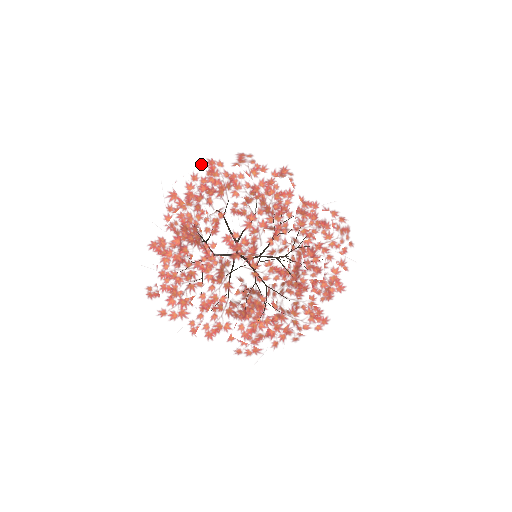
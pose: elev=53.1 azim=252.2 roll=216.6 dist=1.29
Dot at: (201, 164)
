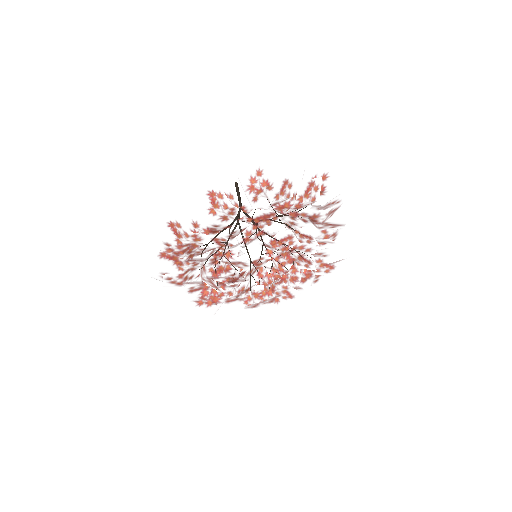
Dot at: (159, 262)
